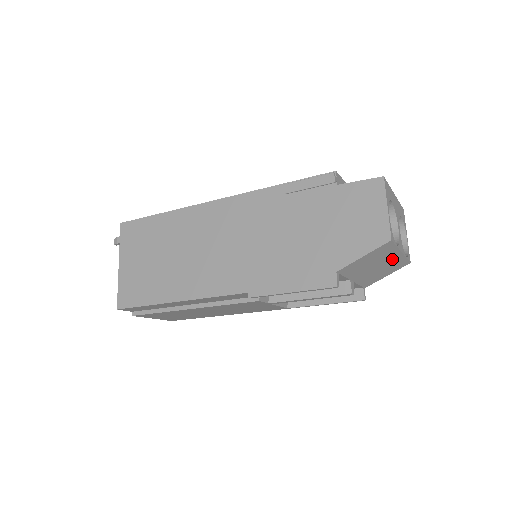
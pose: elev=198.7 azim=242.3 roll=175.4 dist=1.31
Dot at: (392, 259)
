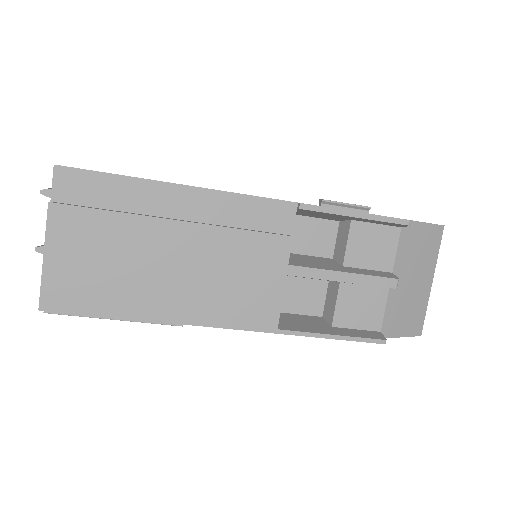
Dot at: (423, 286)
